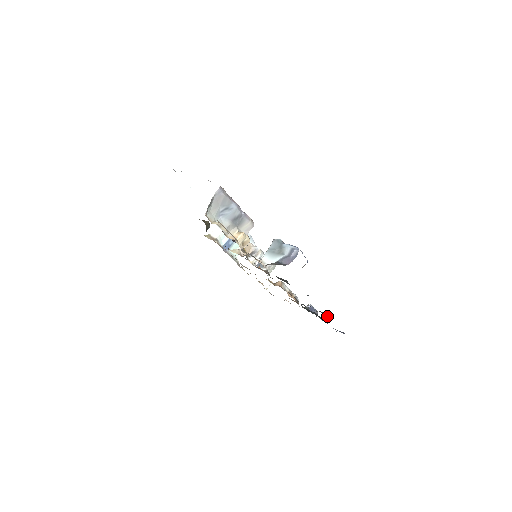
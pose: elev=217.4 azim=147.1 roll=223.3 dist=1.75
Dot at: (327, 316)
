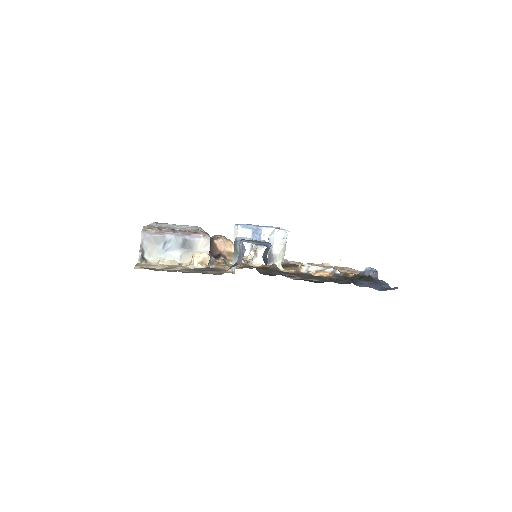
Dot at: (347, 283)
